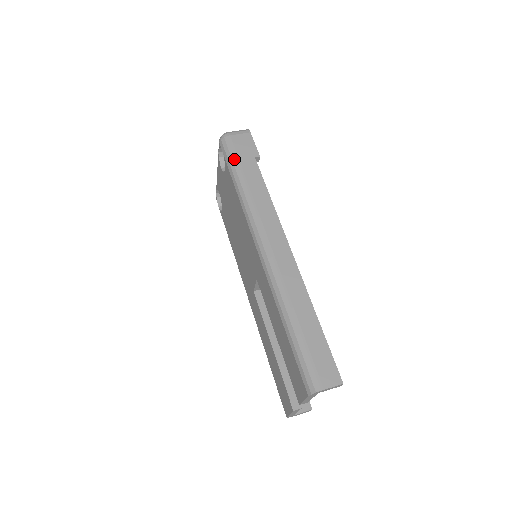
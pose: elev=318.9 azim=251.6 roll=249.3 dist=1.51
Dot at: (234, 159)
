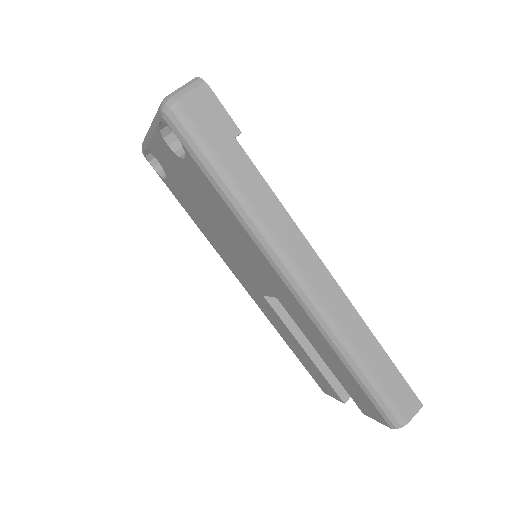
Dot at: (206, 153)
